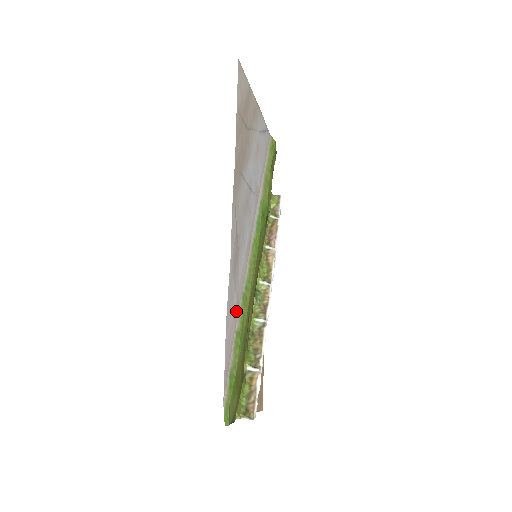
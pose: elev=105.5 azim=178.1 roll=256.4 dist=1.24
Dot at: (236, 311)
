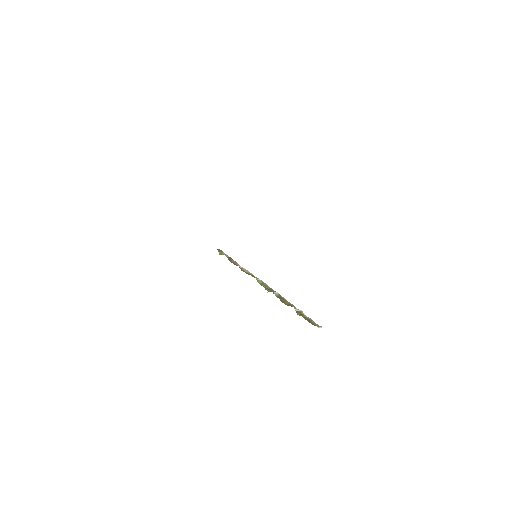
Dot at: occluded
